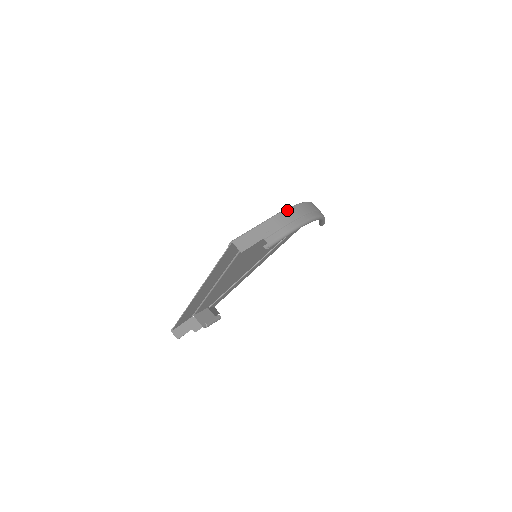
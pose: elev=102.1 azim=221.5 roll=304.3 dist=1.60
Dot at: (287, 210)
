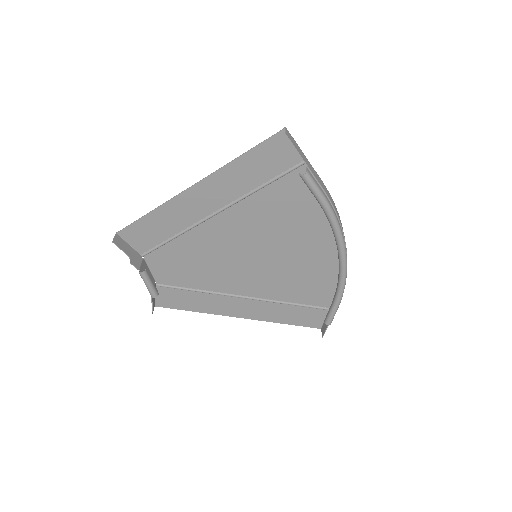
Dot at: occluded
